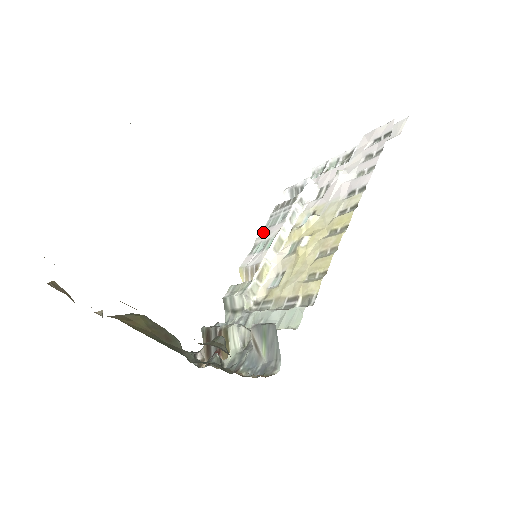
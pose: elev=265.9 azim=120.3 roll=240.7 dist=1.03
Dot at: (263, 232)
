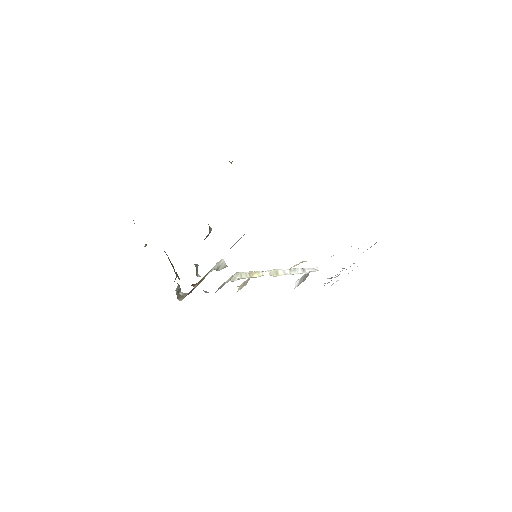
Dot at: occluded
